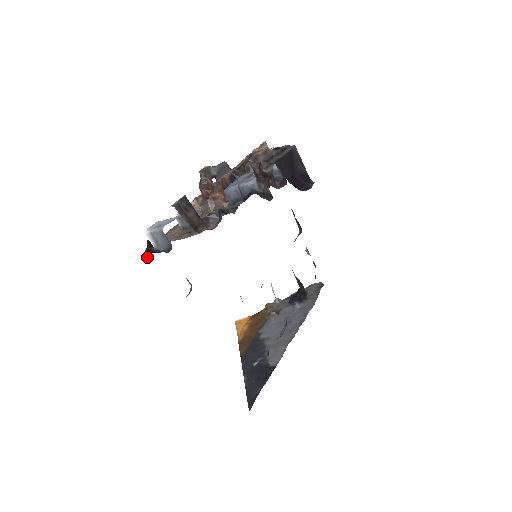
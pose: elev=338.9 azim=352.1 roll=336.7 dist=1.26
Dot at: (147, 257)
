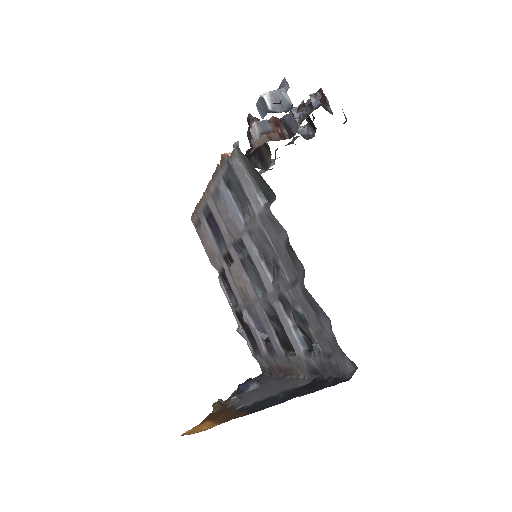
Dot at: (279, 103)
